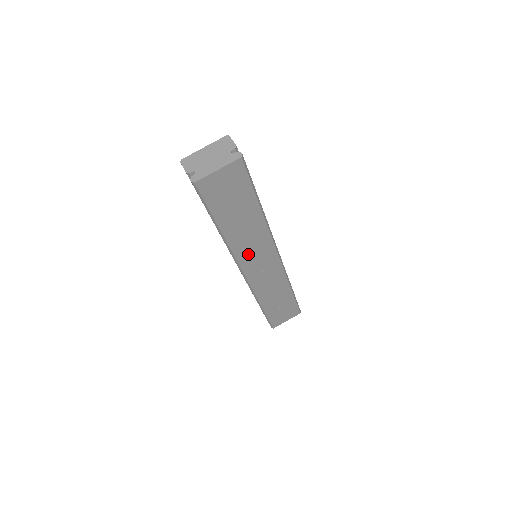
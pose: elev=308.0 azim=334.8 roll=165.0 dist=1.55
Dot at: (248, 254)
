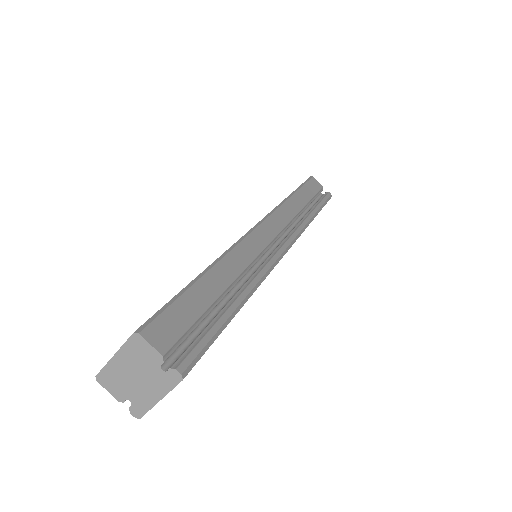
Dot at: occluded
